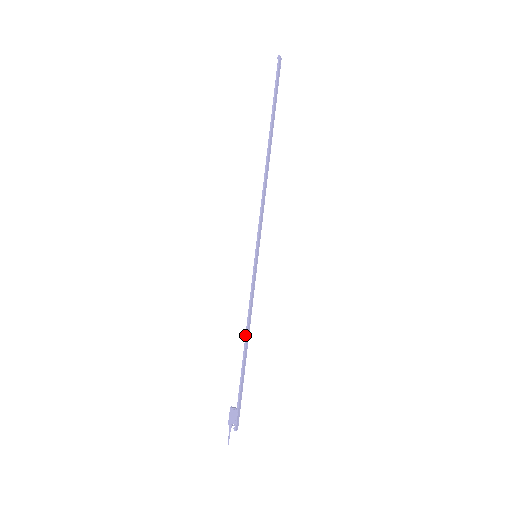
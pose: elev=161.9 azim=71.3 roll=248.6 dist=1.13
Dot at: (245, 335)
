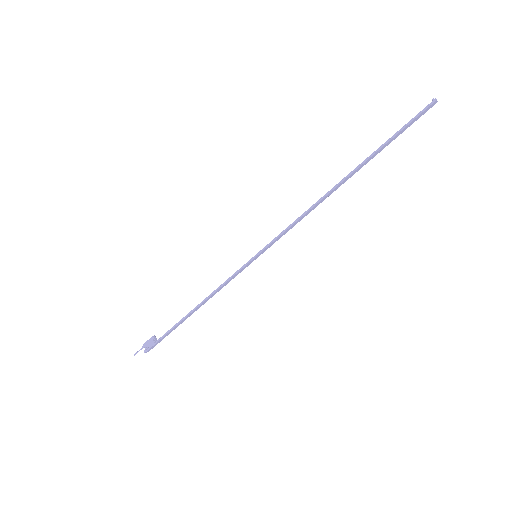
Dot at: (200, 303)
